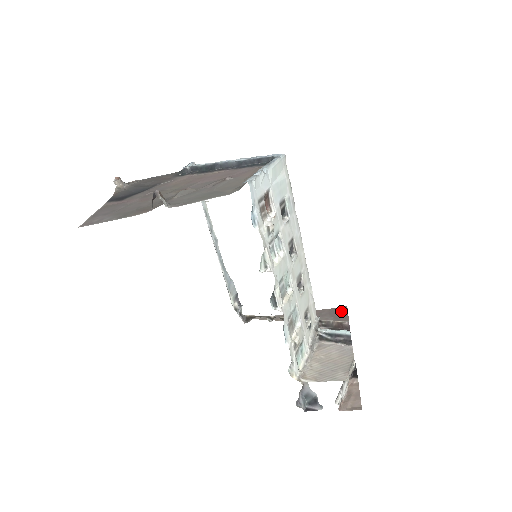
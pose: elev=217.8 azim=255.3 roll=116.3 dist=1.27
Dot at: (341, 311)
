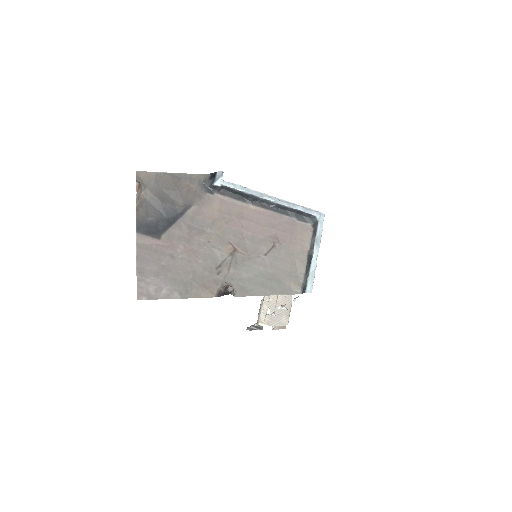
Dot at: occluded
